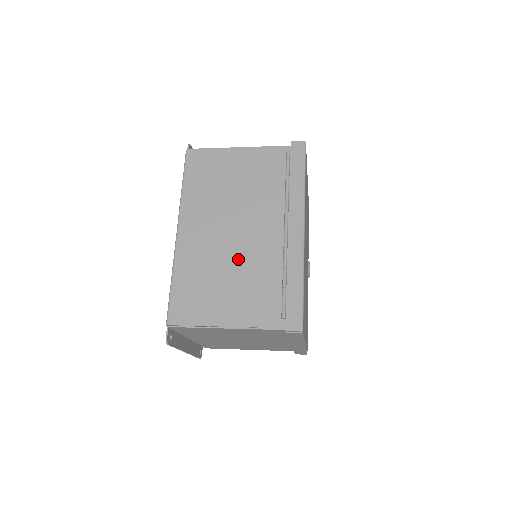
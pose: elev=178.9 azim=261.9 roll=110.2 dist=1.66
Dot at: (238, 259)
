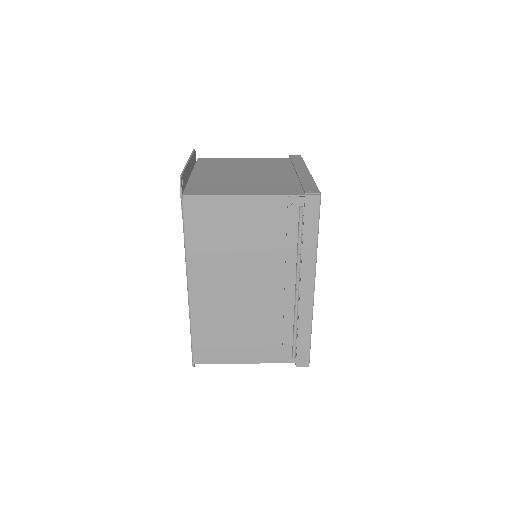
Dot at: (252, 313)
